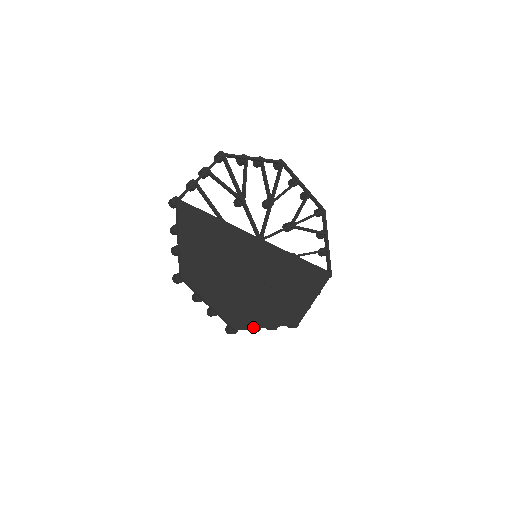
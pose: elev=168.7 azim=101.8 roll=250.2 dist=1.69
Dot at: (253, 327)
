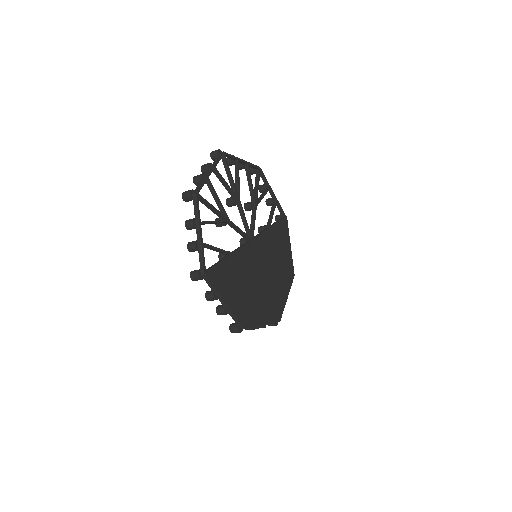
Dot at: (283, 308)
